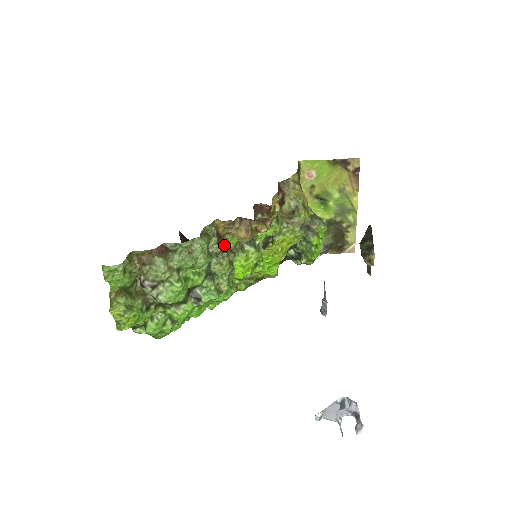
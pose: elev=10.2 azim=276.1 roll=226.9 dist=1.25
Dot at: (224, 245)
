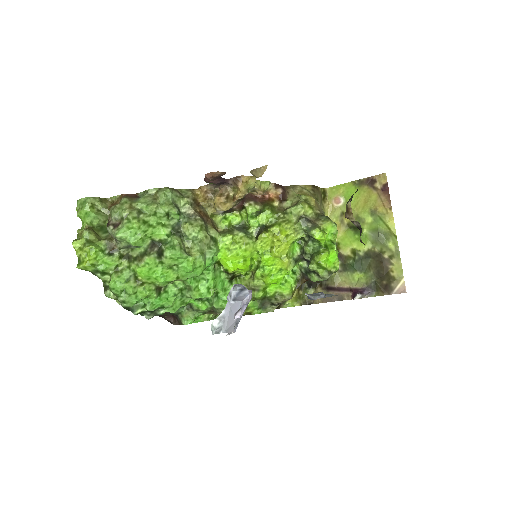
Dot at: (202, 214)
